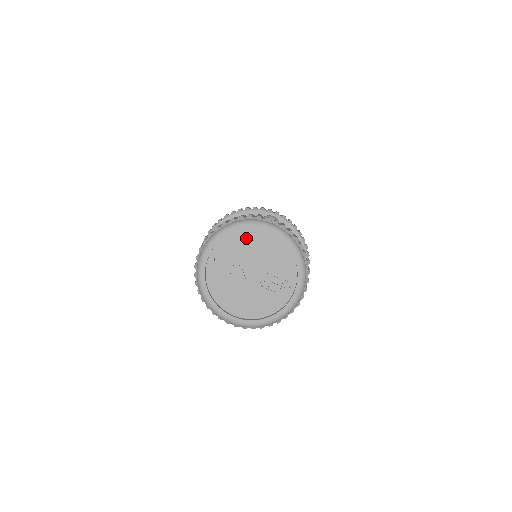
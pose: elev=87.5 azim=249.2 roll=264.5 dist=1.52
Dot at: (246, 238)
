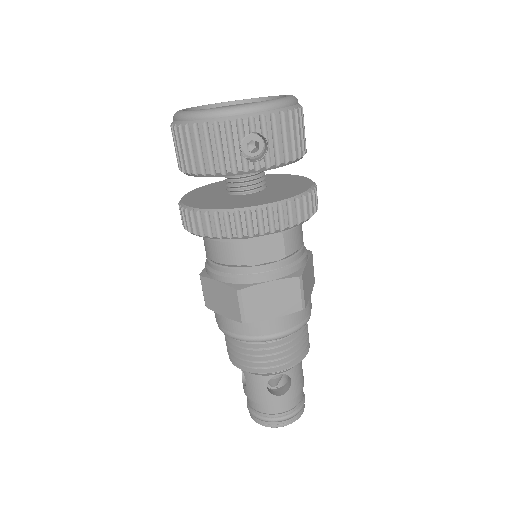
Dot at: occluded
